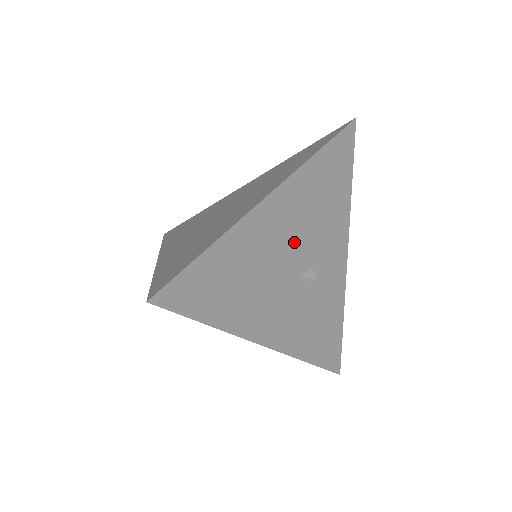
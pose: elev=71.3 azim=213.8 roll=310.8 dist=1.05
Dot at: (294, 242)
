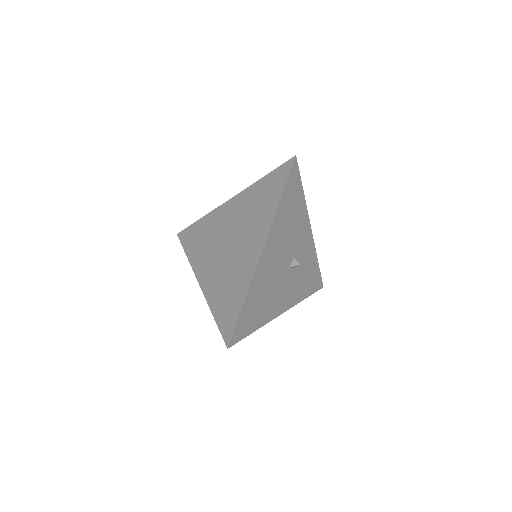
Dot at: (281, 257)
